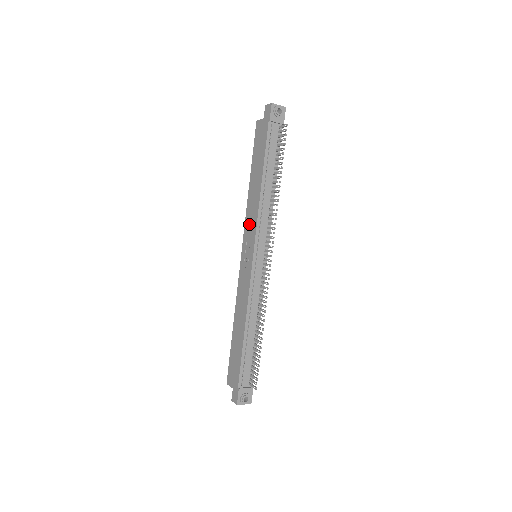
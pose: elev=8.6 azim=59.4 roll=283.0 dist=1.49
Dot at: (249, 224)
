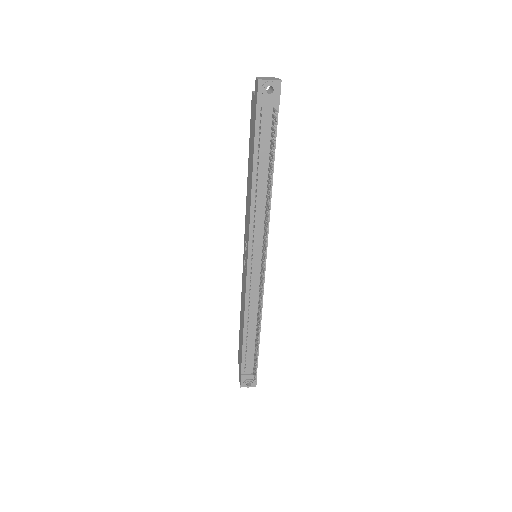
Dot at: (246, 222)
